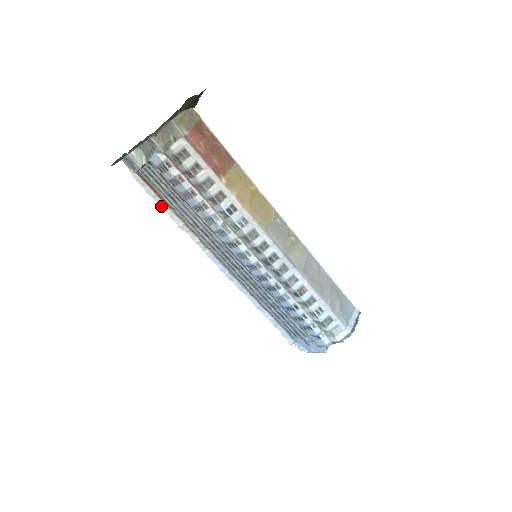
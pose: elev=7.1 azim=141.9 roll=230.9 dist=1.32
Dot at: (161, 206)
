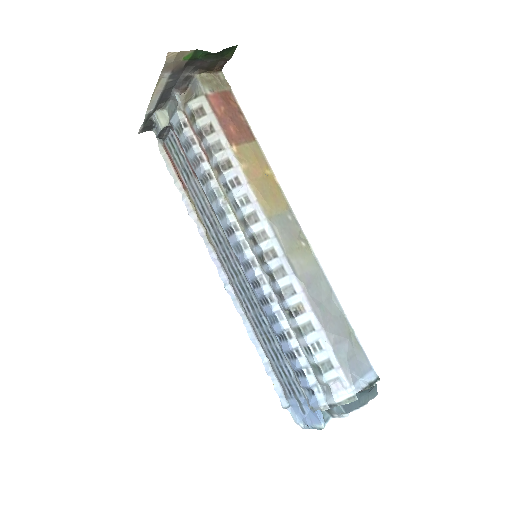
Dot at: (177, 186)
